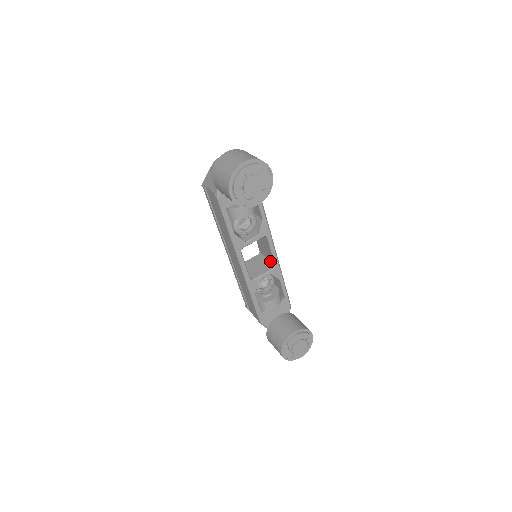
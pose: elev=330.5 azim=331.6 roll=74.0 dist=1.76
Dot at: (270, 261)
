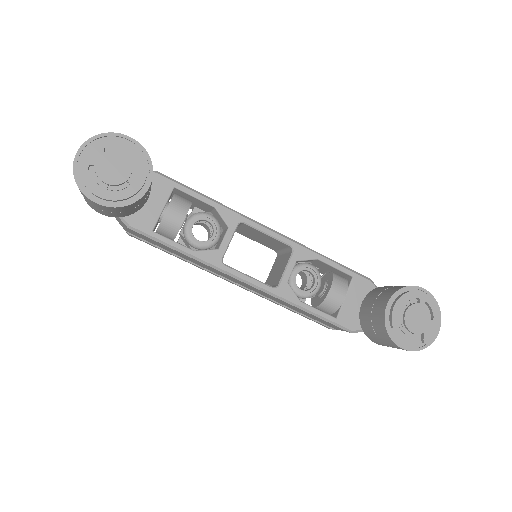
Dot at: (285, 249)
